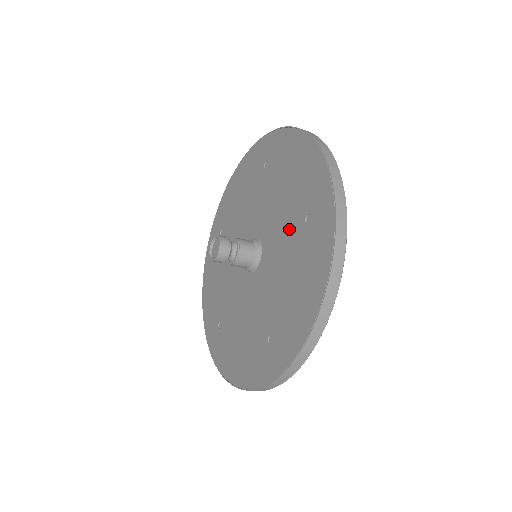
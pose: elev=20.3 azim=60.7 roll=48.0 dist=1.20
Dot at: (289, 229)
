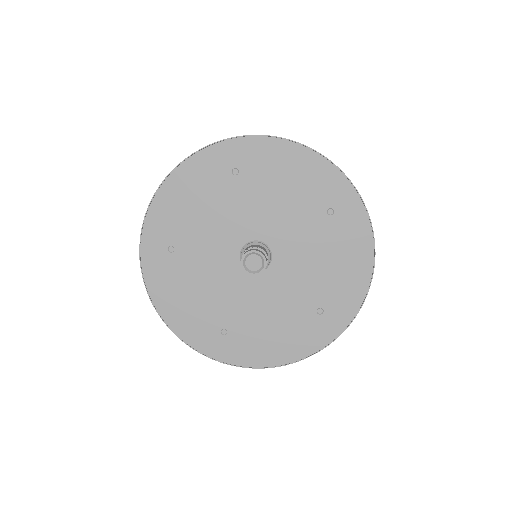
Dot at: (302, 294)
